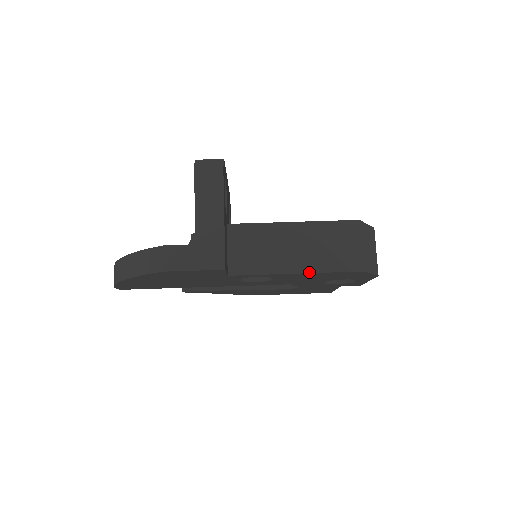
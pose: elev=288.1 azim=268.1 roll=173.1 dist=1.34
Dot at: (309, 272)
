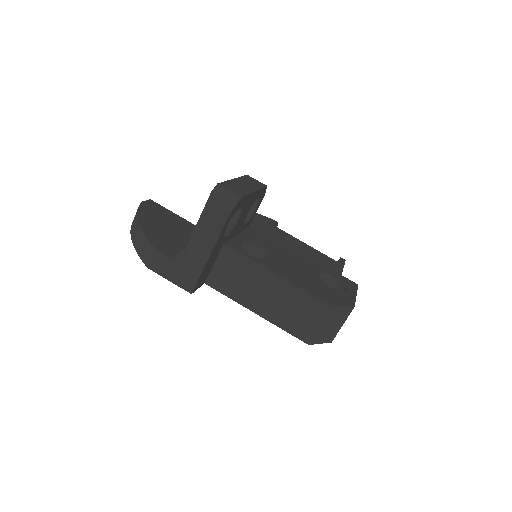
Dot at: (266, 319)
